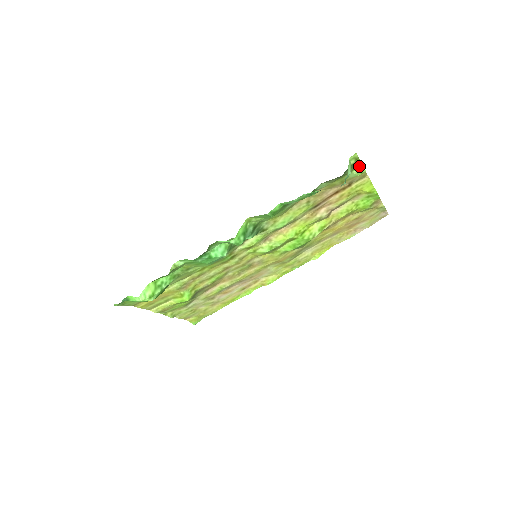
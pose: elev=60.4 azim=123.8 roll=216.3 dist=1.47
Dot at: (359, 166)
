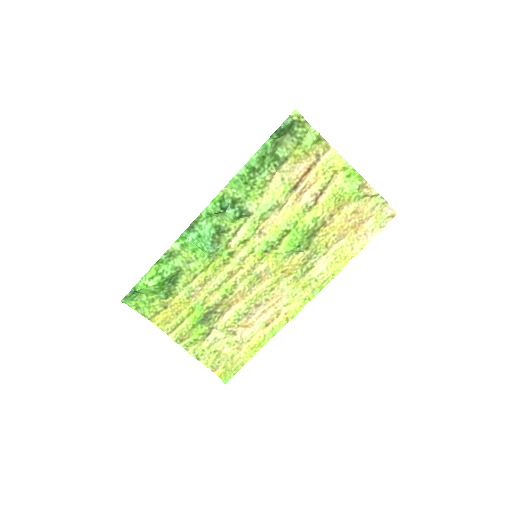
Dot at: (310, 129)
